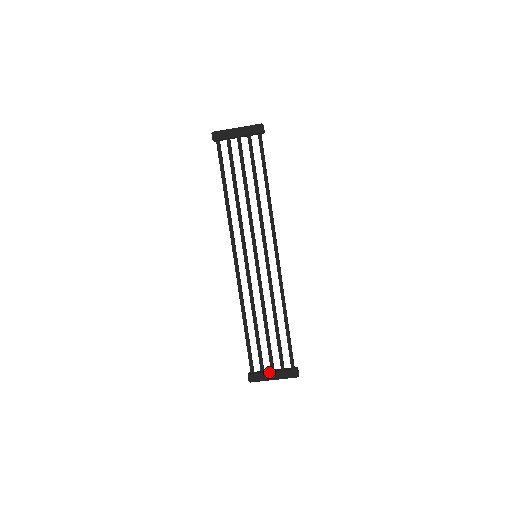
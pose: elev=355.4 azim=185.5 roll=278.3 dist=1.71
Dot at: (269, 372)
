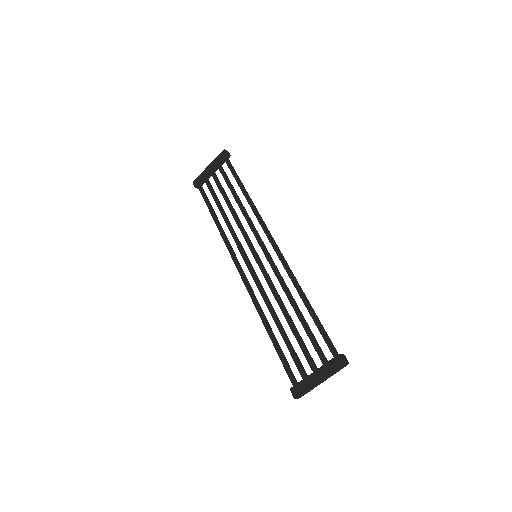
Dot at: (311, 374)
